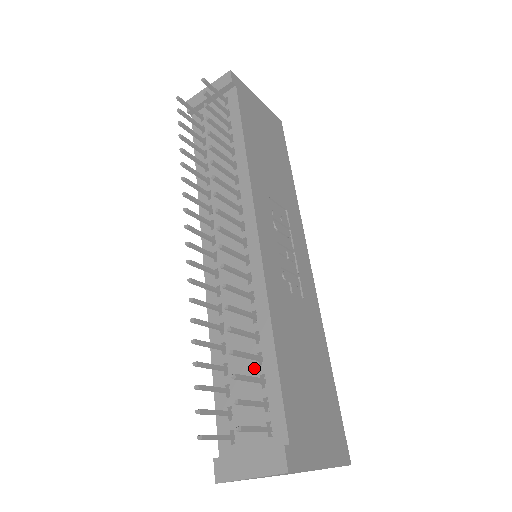
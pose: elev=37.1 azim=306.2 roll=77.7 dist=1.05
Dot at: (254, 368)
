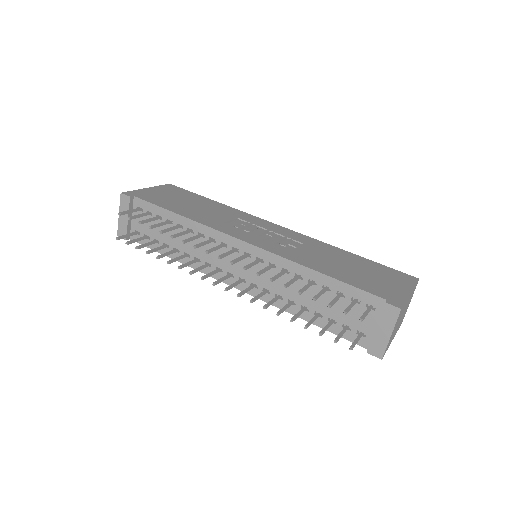
Dot at: (329, 296)
